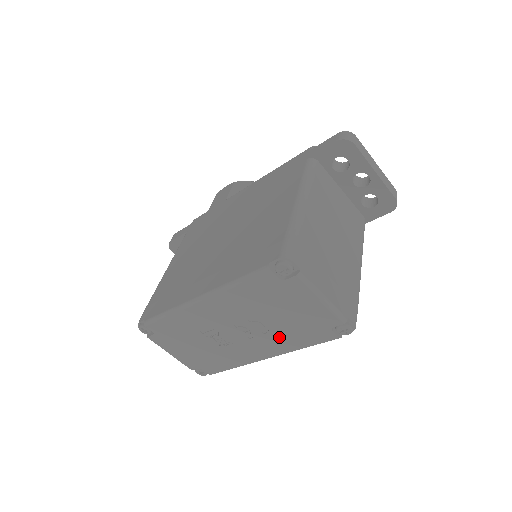
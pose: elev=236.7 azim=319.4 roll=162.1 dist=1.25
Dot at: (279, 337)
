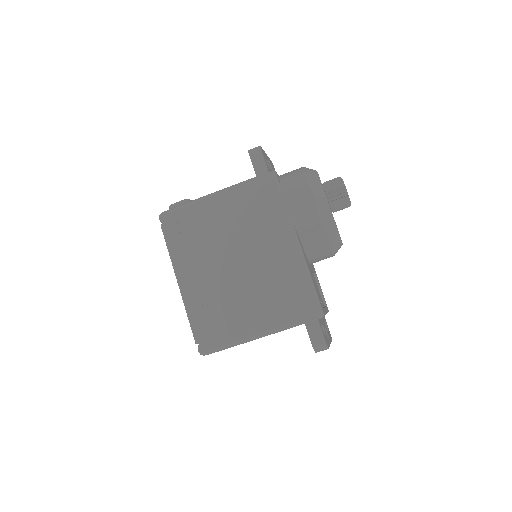
Dot at: occluded
